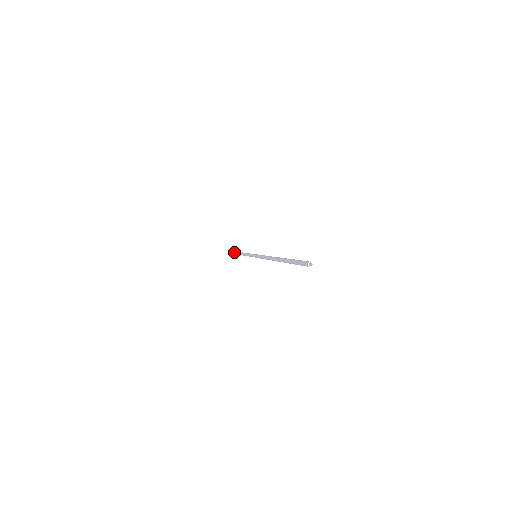
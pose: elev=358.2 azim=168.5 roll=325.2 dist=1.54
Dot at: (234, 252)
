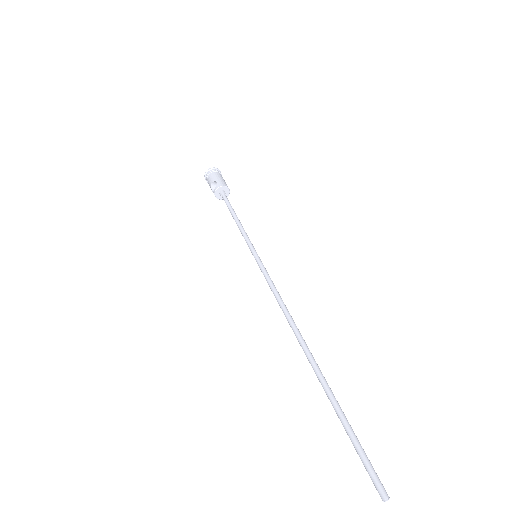
Dot at: (210, 186)
